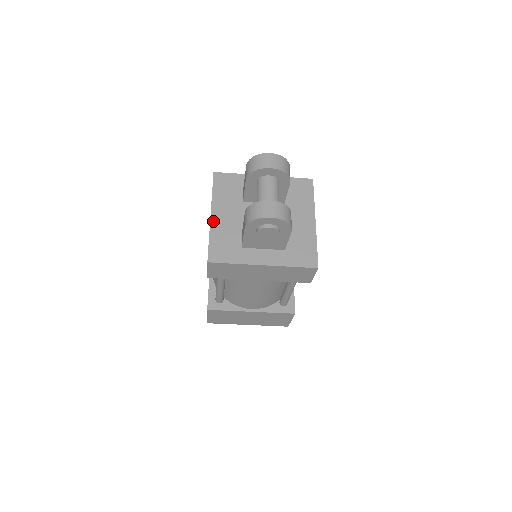
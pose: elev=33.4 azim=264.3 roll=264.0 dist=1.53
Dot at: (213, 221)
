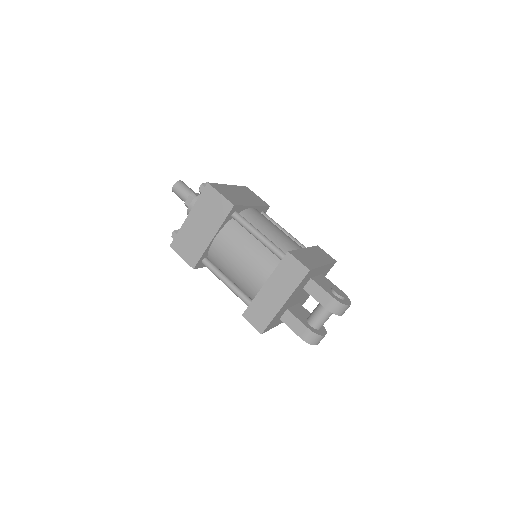
Dot at: occluded
